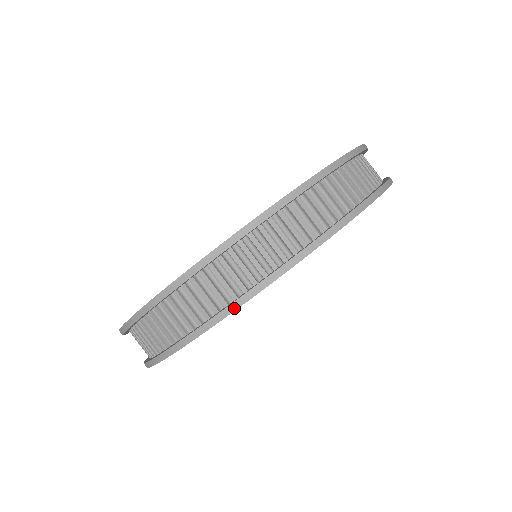
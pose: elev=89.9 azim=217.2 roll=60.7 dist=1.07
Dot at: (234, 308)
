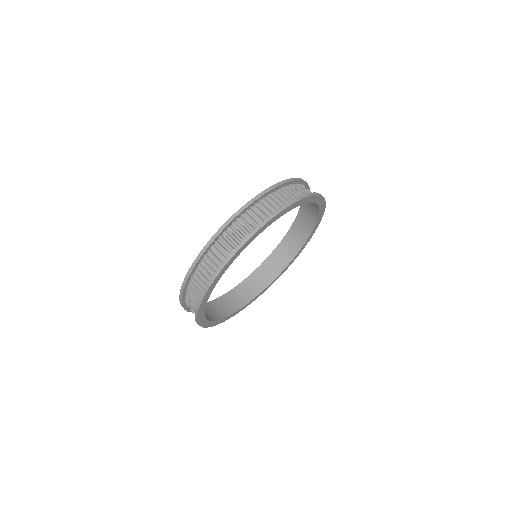
Dot at: (252, 234)
